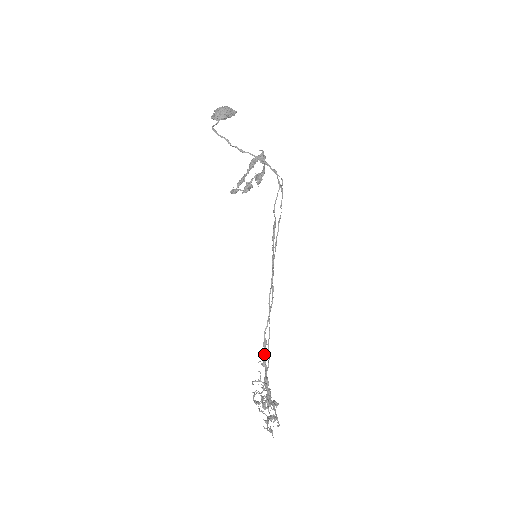
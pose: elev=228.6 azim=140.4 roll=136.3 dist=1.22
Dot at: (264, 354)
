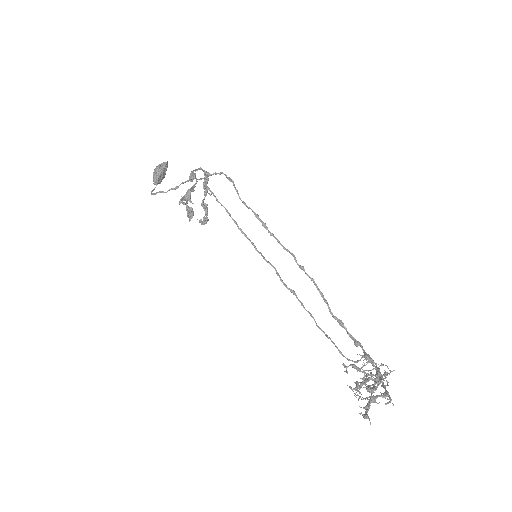
Dot at: (349, 334)
